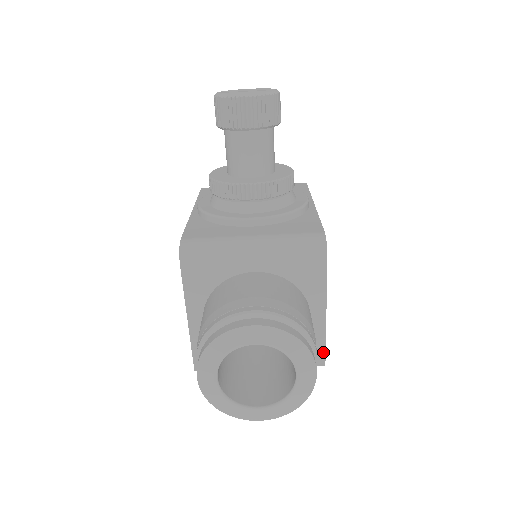
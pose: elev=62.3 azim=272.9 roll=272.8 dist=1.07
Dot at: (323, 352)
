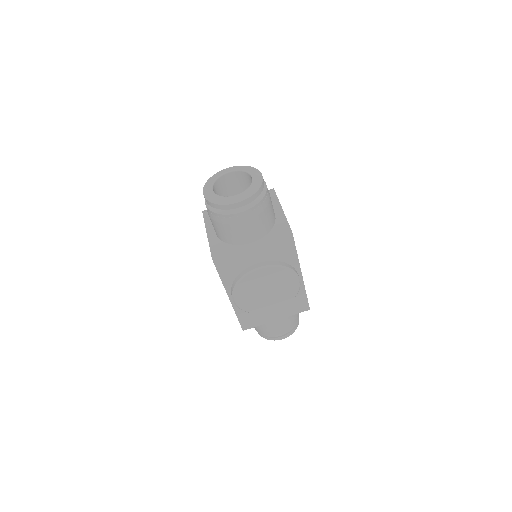
Dot at: (288, 227)
